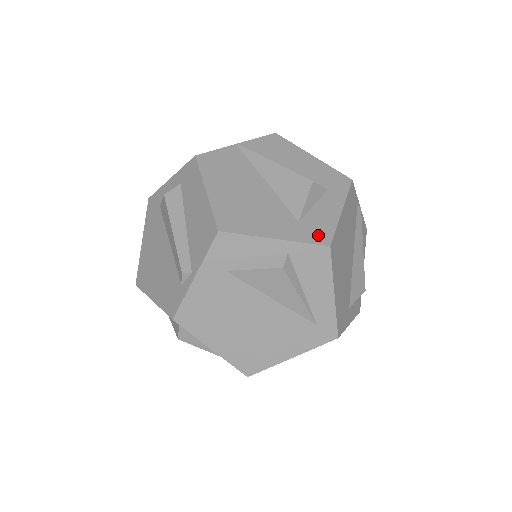
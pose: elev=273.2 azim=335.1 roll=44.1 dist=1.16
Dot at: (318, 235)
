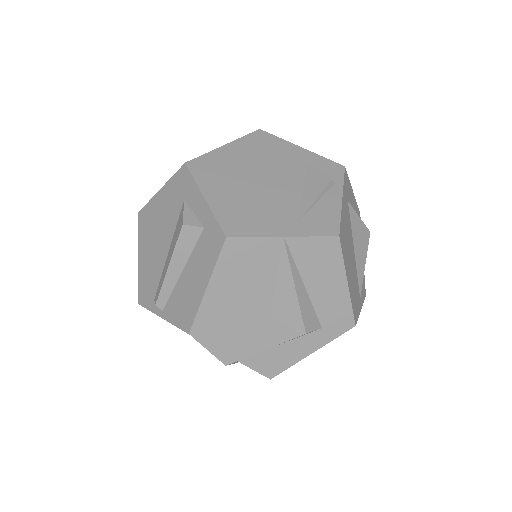
Dot at: (270, 367)
